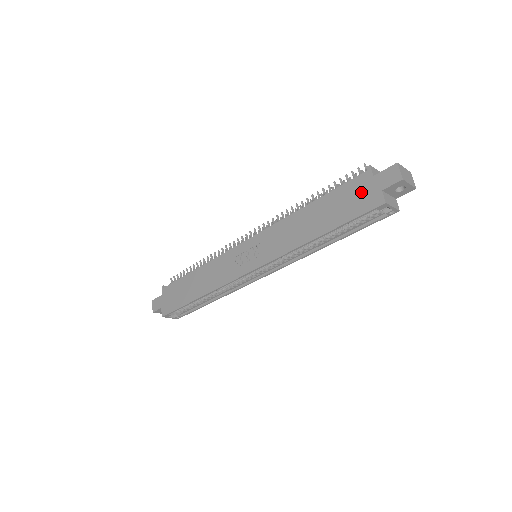
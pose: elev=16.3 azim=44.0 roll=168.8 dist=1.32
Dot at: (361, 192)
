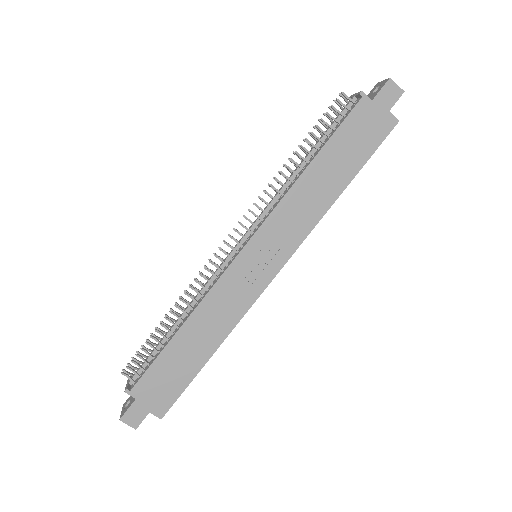
Dot at: (368, 122)
